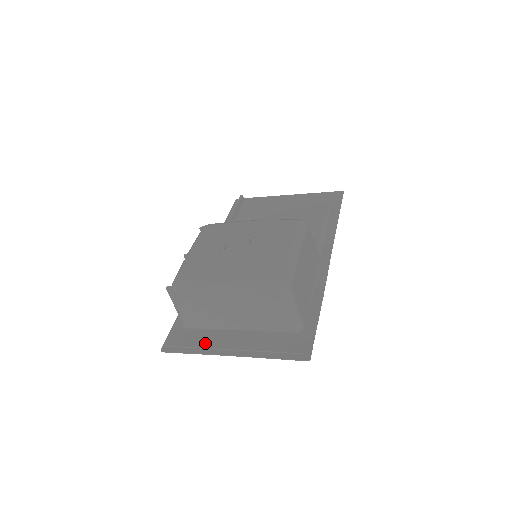
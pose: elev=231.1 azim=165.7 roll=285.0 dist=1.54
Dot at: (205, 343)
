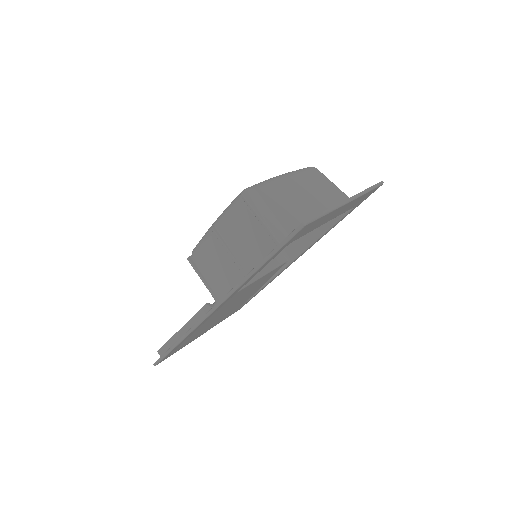
Dot at: occluded
